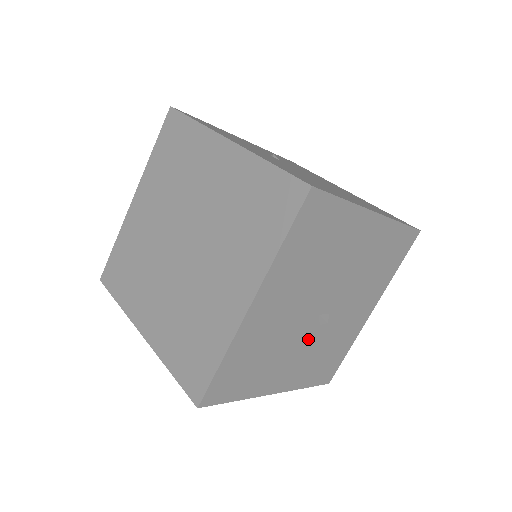
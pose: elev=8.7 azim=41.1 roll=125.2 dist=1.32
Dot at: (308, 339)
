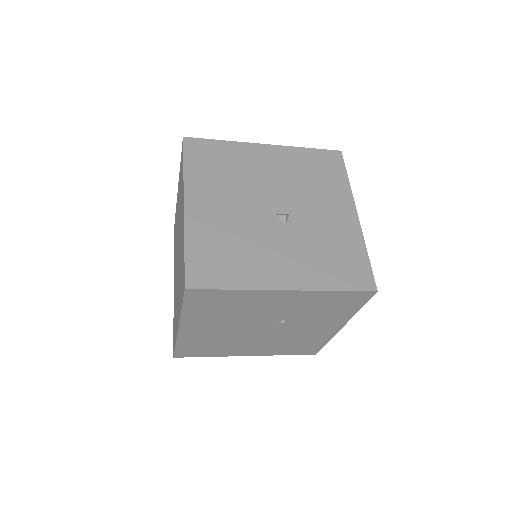
Dot at: (283, 236)
